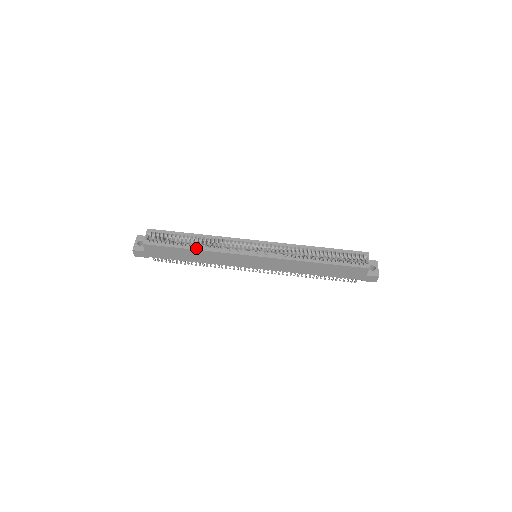
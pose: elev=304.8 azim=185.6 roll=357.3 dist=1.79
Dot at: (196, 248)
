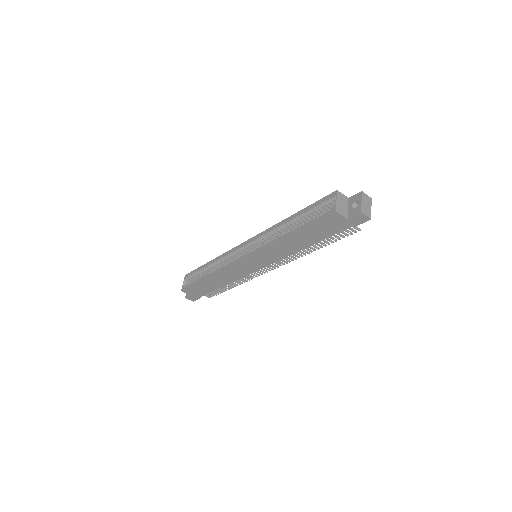
Dot at: (207, 276)
